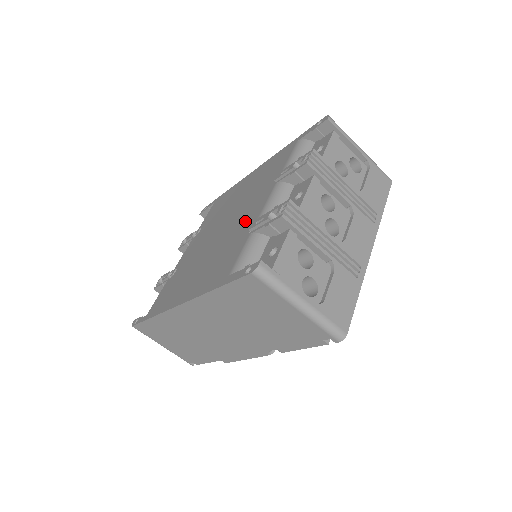
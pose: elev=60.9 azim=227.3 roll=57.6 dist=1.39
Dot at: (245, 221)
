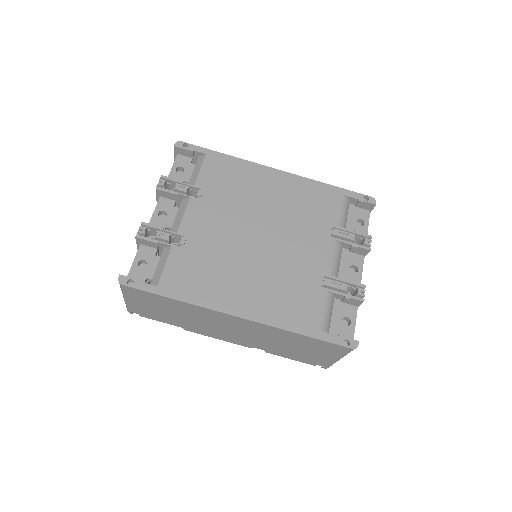
Dot at: (307, 261)
